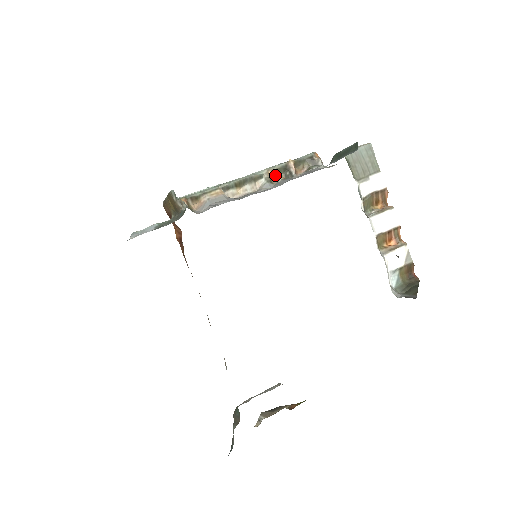
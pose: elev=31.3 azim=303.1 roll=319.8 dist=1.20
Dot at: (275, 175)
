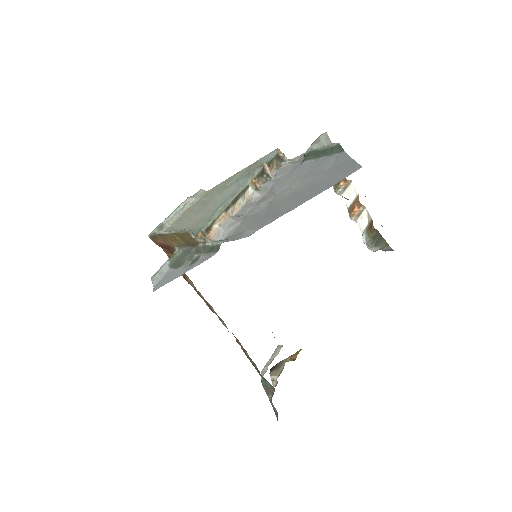
Dot at: (257, 181)
